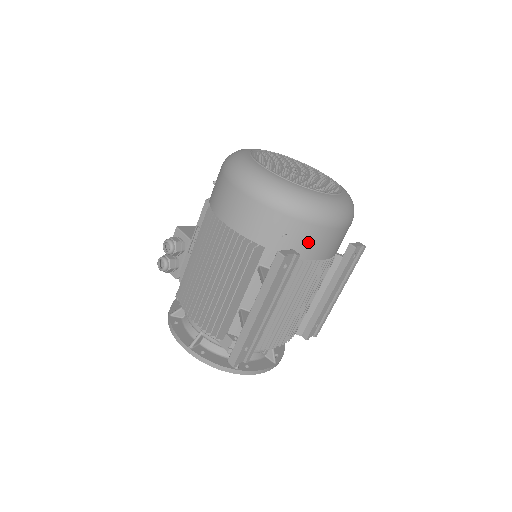
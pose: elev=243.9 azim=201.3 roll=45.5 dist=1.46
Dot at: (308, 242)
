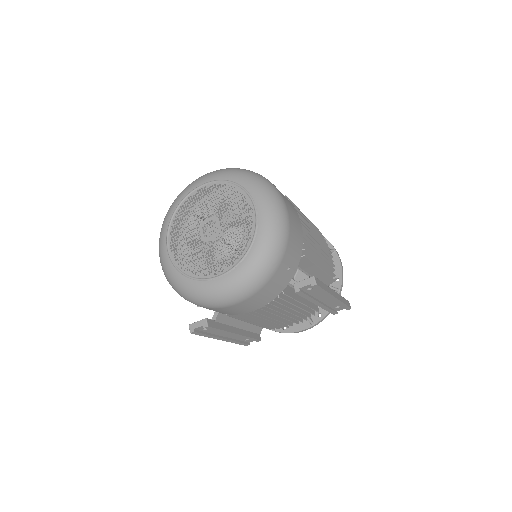
Dot at: (218, 311)
